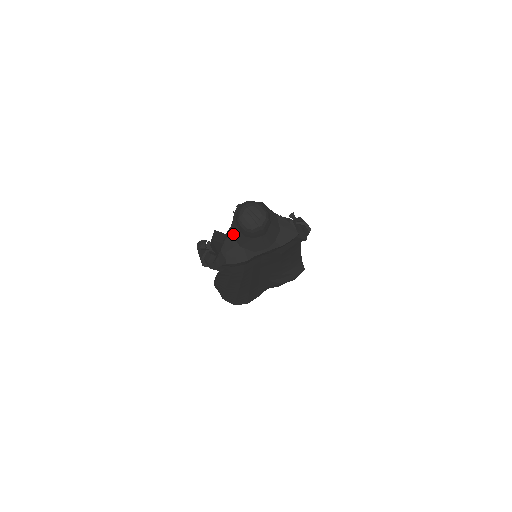
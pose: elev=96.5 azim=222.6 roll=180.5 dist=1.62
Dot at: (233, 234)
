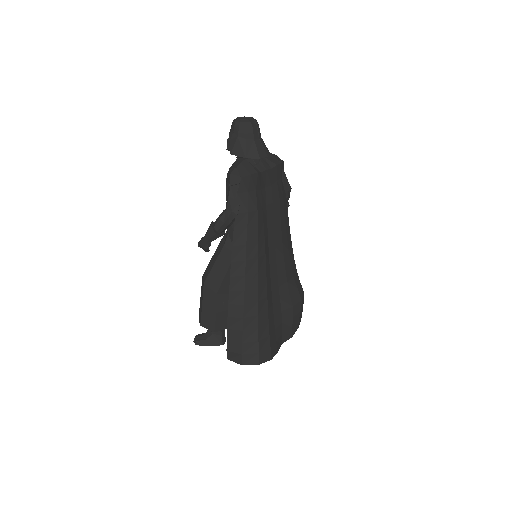
Dot at: (235, 153)
